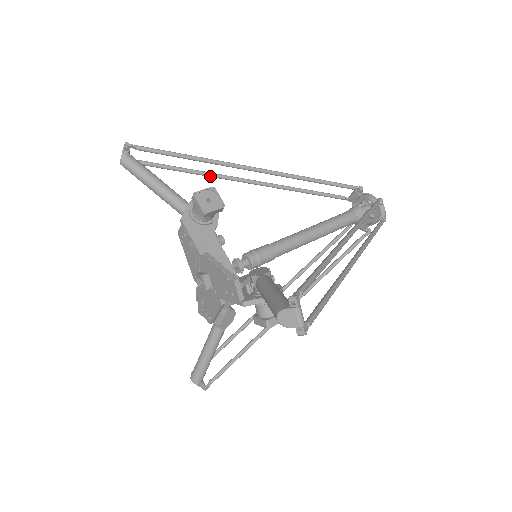
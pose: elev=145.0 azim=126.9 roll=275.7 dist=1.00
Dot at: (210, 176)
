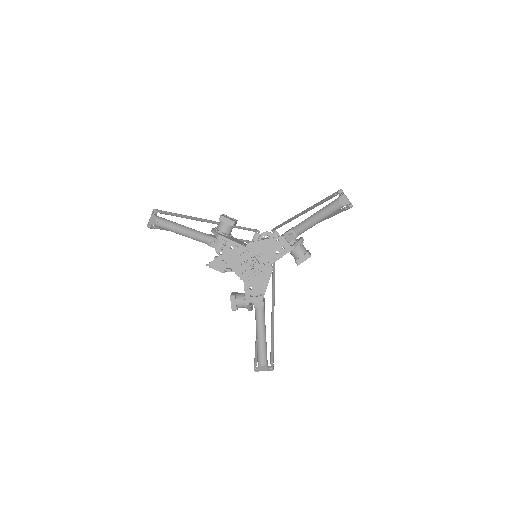
Dot at: occluded
